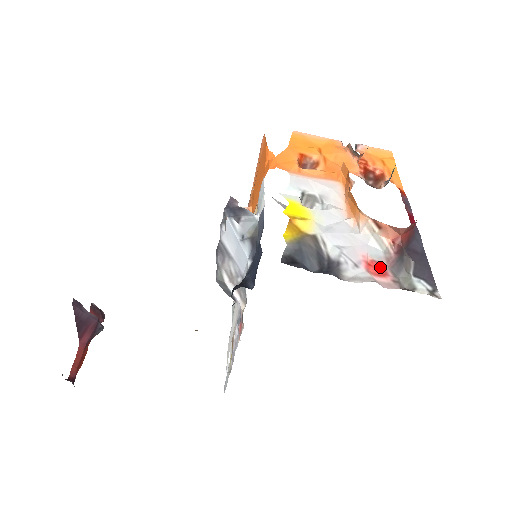
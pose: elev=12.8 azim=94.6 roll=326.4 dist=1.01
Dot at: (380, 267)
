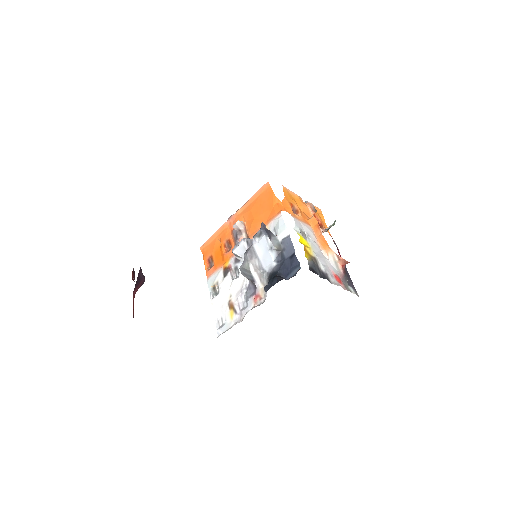
Dot at: (339, 279)
